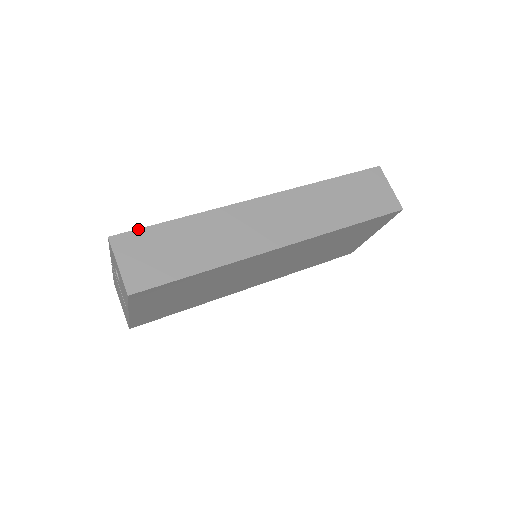
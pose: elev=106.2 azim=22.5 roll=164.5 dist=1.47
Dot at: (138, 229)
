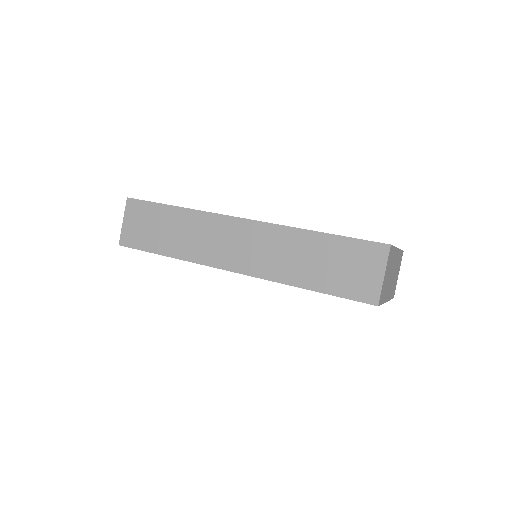
Dot at: (145, 201)
